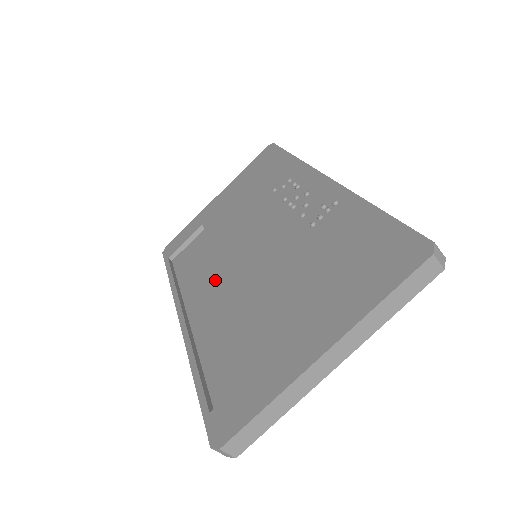
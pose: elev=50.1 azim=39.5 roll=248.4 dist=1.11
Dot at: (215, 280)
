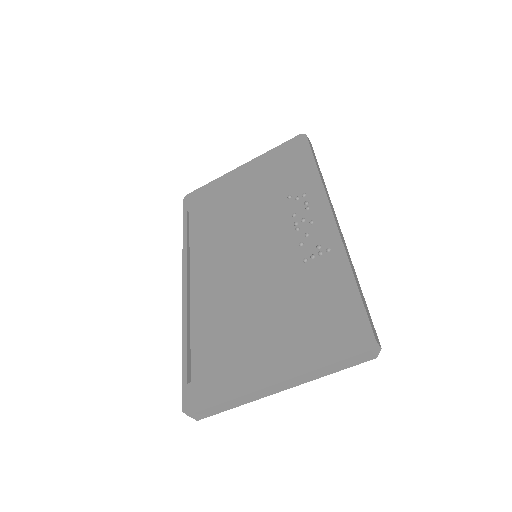
Dot at: (219, 260)
